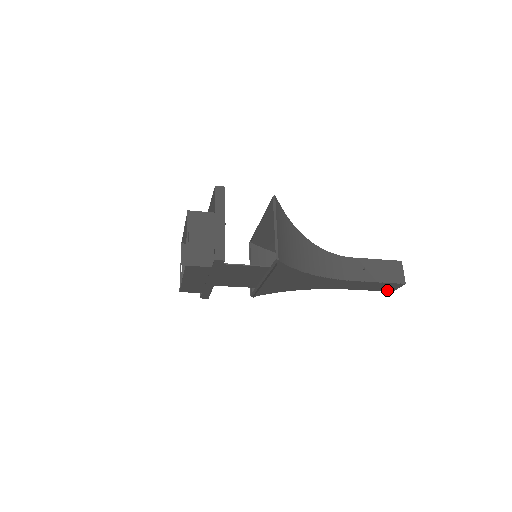
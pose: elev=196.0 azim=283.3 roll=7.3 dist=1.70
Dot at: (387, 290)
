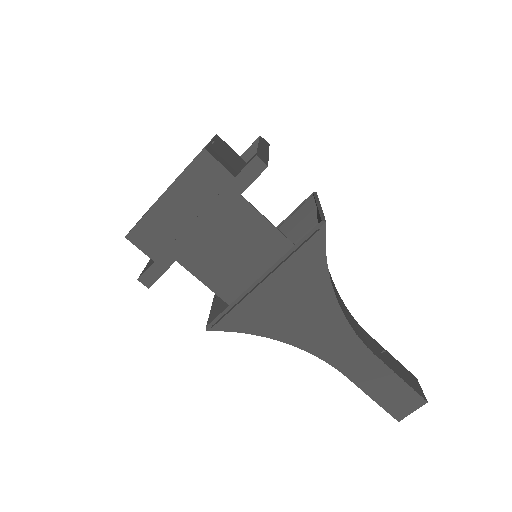
Dot at: (394, 412)
